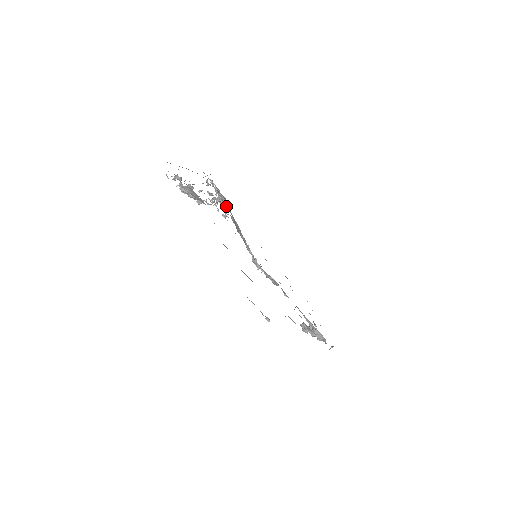
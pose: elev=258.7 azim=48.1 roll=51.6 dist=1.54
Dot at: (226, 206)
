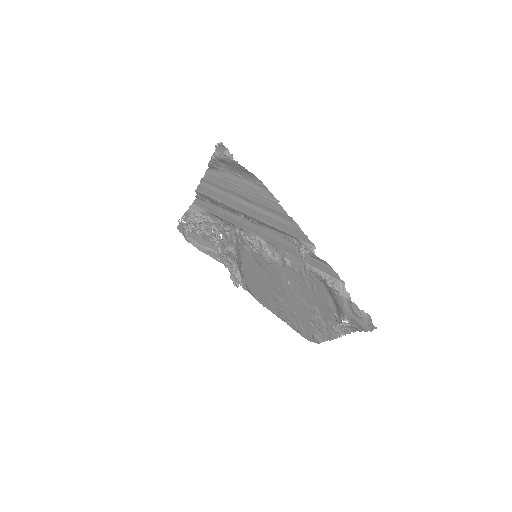
Dot at: (230, 244)
